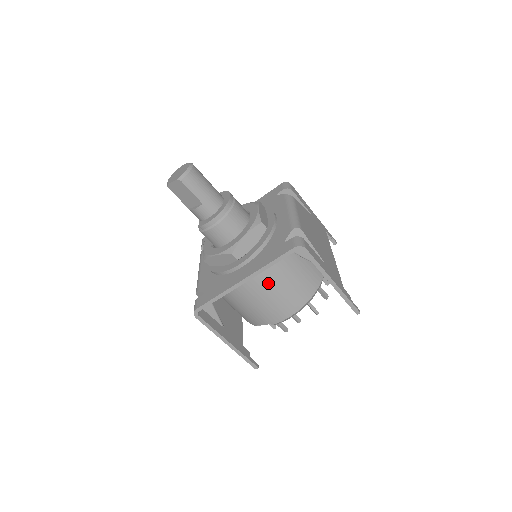
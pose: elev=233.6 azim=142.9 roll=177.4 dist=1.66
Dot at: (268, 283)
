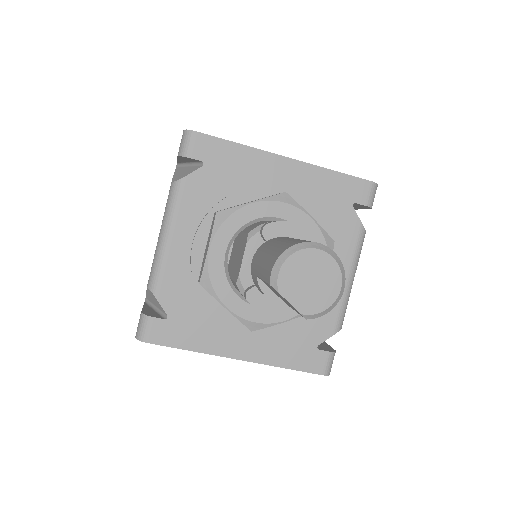
Dot at: occluded
